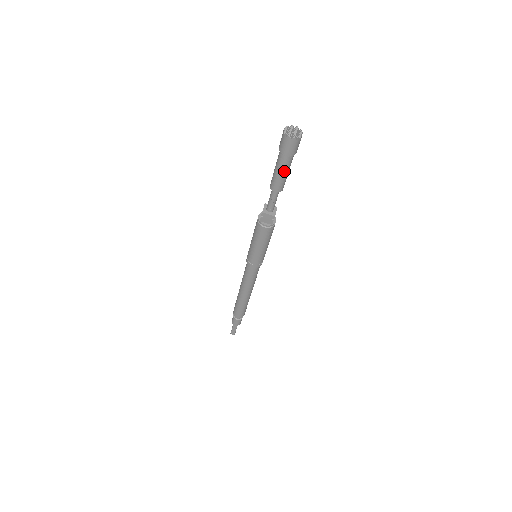
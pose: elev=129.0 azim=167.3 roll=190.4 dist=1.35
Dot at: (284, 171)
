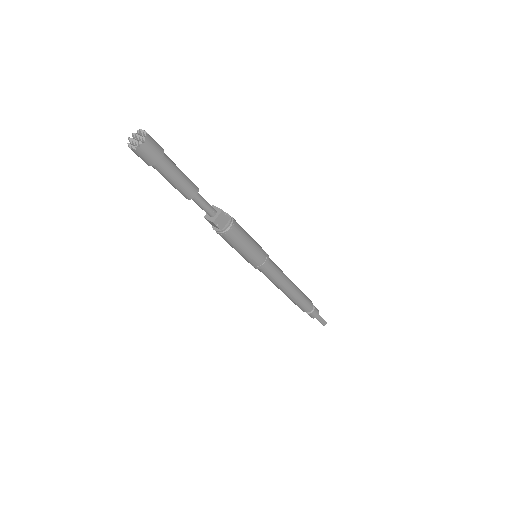
Dot at: (177, 172)
